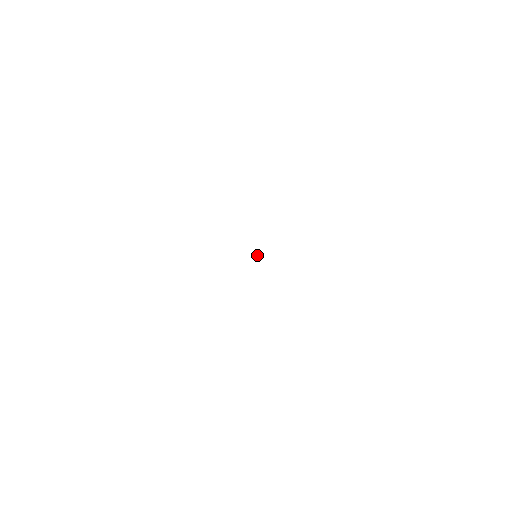
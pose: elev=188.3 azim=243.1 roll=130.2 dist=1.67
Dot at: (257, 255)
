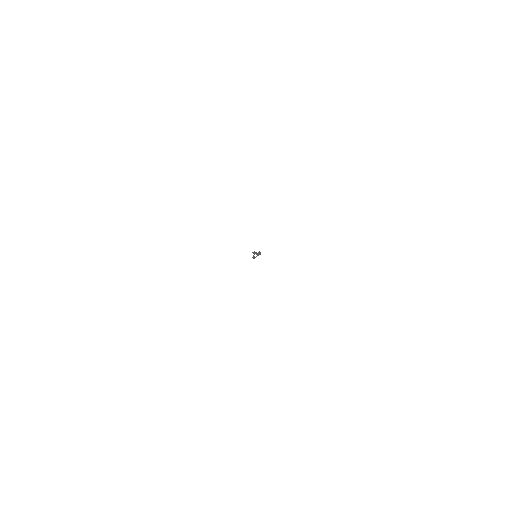
Dot at: (255, 253)
